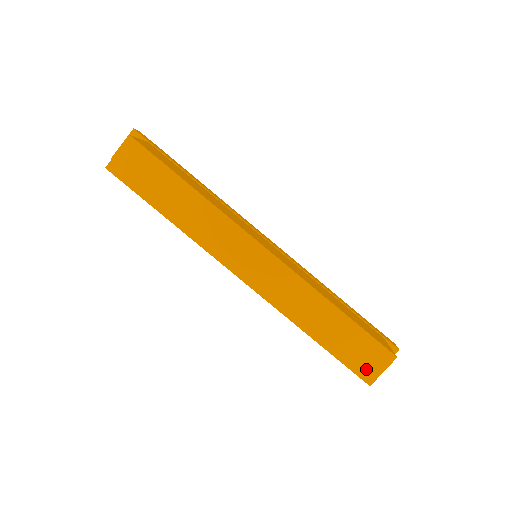
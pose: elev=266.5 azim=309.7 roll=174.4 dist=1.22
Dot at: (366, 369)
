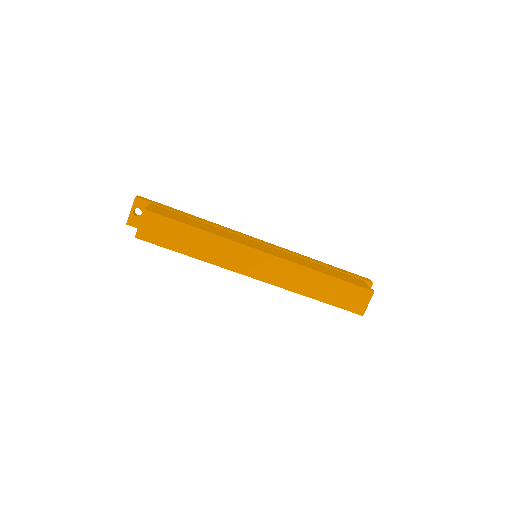
Dot at: (357, 306)
